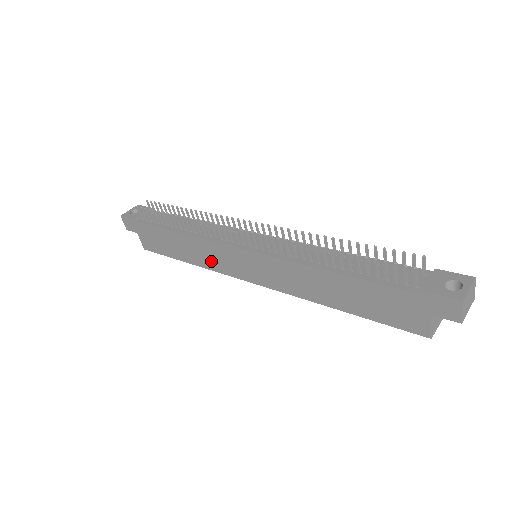
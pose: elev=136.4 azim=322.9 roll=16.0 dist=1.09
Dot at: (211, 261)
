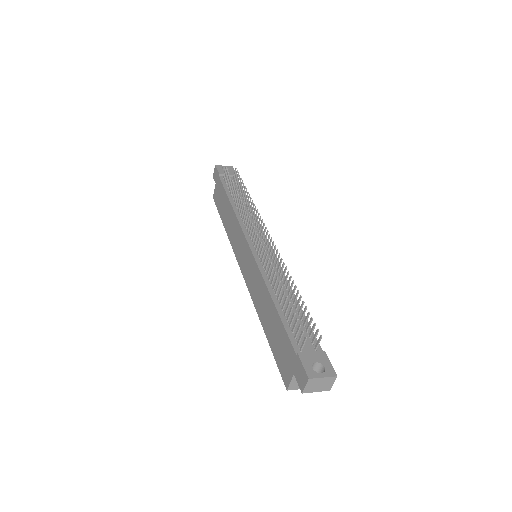
Dot at: (233, 237)
